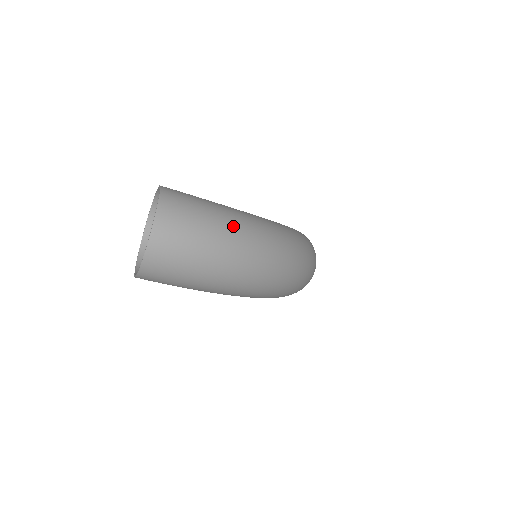
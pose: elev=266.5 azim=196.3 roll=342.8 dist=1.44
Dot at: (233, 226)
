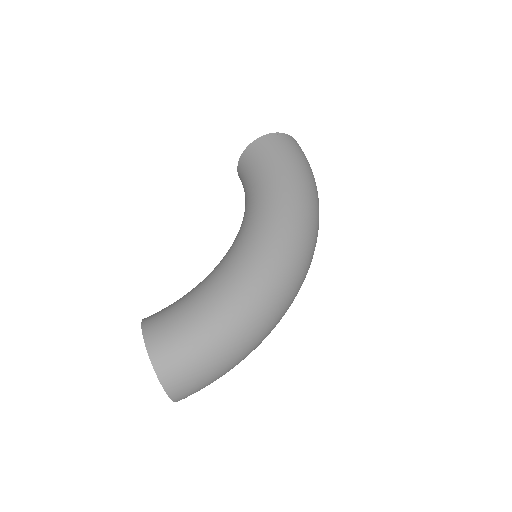
Dot at: (229, 338)
